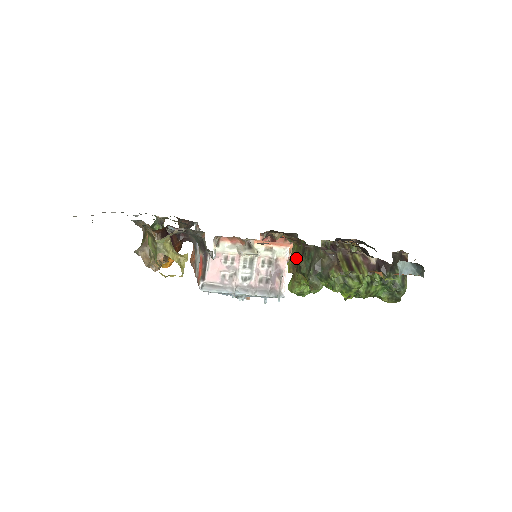
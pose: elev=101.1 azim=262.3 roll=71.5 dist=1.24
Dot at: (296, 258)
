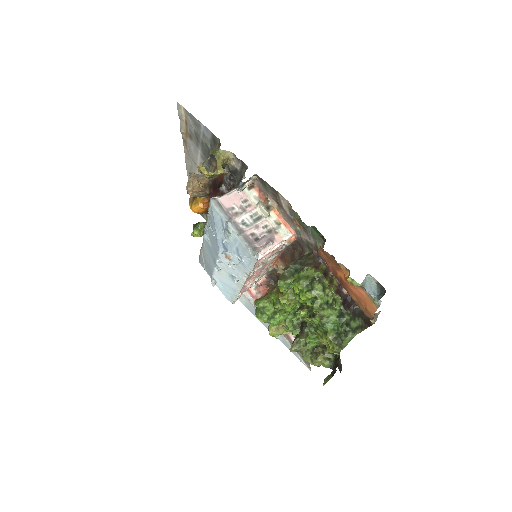
Dot at: occluded
